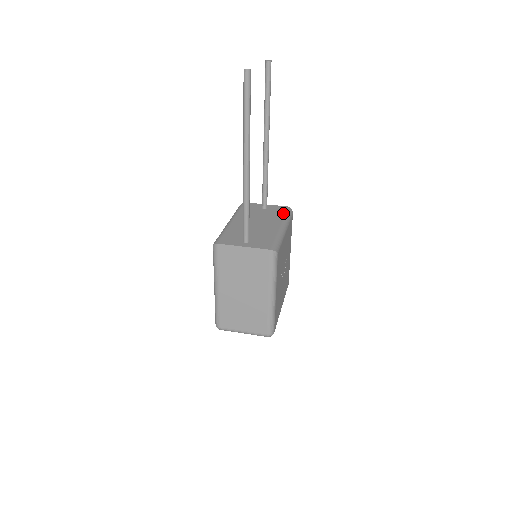
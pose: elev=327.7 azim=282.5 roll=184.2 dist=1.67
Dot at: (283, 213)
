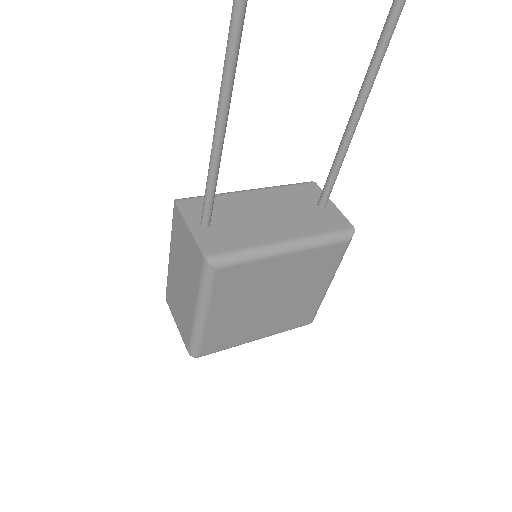
Dot at: (327, 229)
